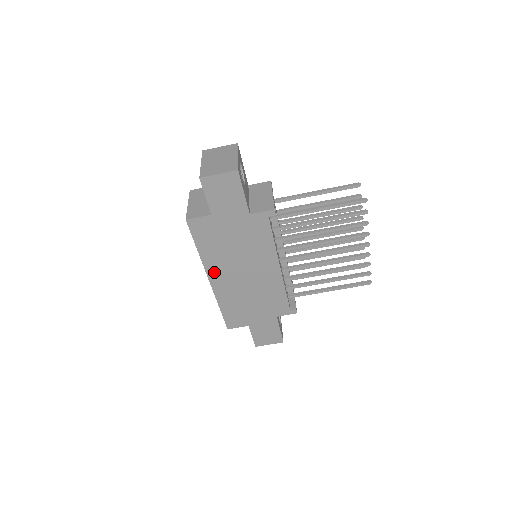
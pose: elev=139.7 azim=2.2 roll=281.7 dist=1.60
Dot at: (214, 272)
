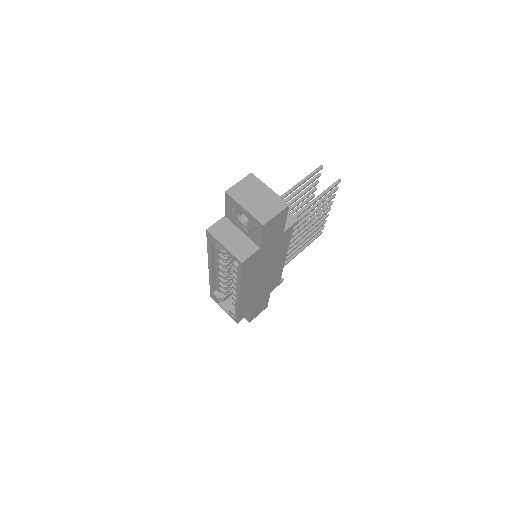
Dot at: (245, 289)
